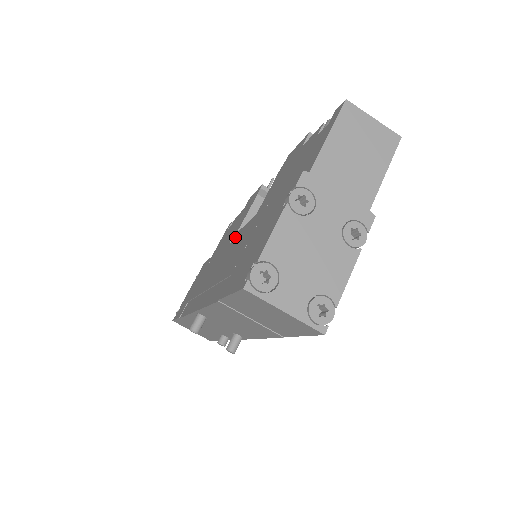
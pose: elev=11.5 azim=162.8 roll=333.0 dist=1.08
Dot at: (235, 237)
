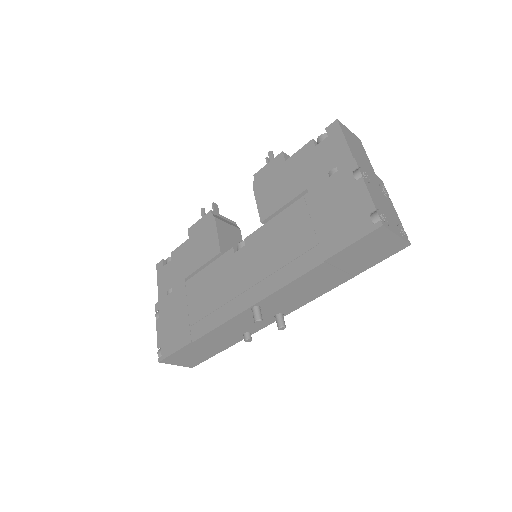
Dot at: (247, 242)
